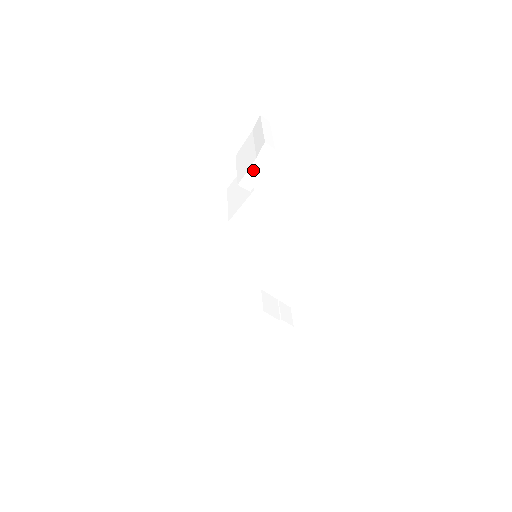
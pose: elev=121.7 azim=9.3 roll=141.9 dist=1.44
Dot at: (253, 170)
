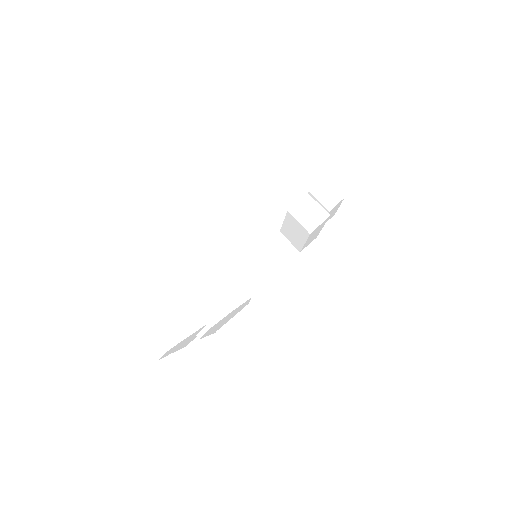
Dot at: (179, 347)
